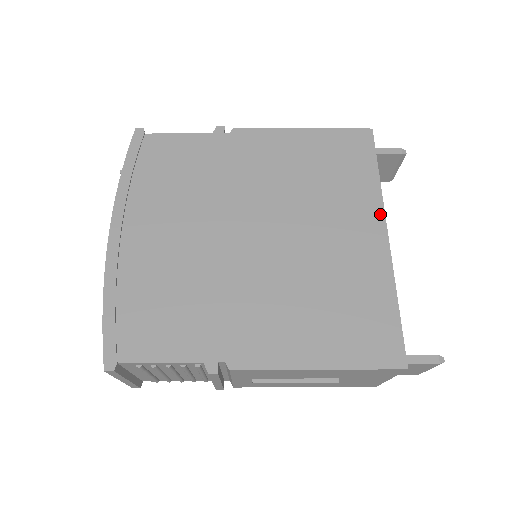
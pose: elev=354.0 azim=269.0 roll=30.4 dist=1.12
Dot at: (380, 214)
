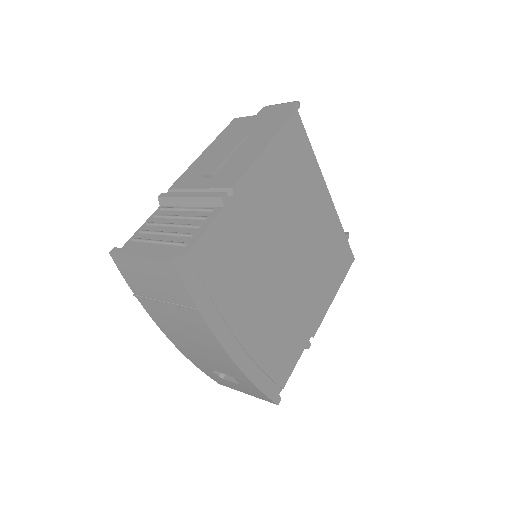
Dot at: (323, 183)
